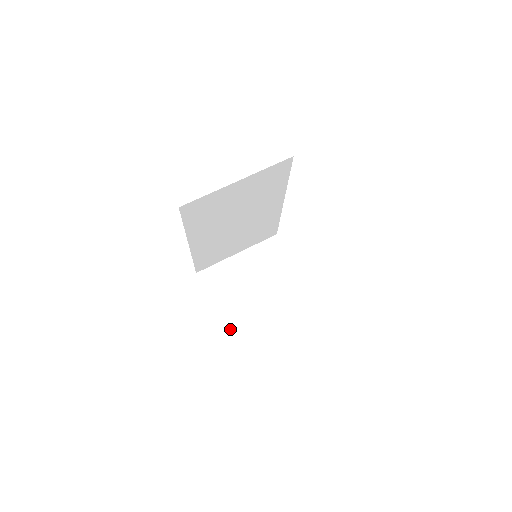
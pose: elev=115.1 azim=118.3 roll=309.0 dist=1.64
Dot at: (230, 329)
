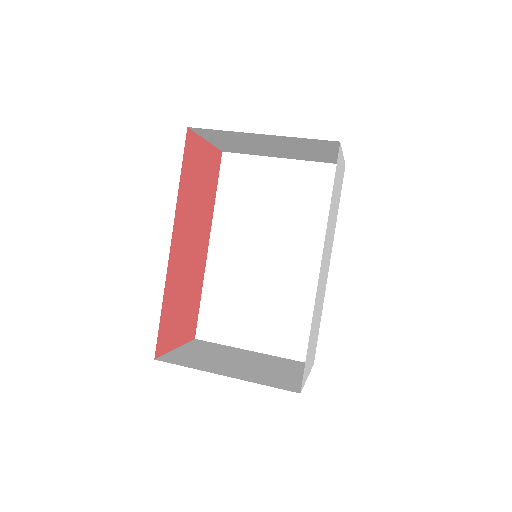
Dot at: (162, 360)
